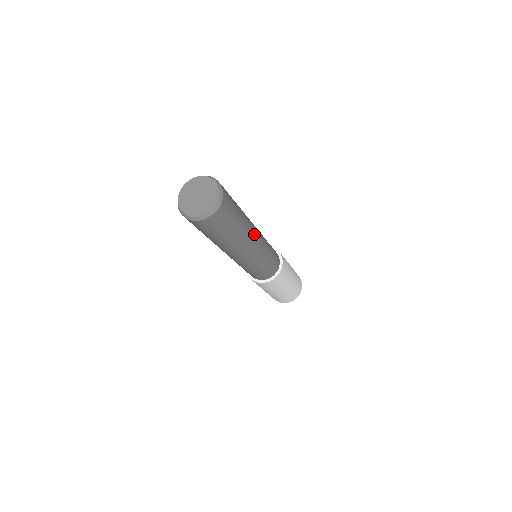
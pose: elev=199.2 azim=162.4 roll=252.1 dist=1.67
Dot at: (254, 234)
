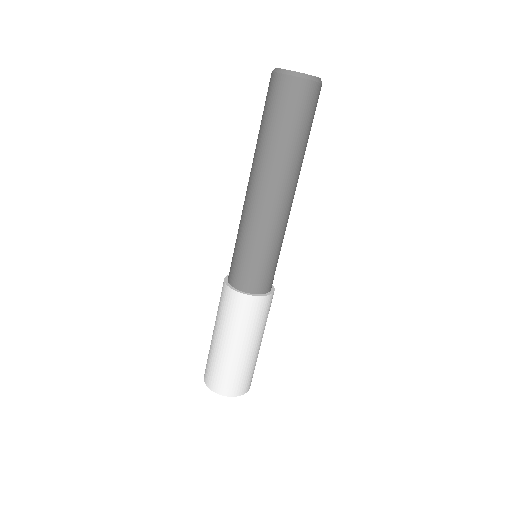
Dot at: (294, 188)
